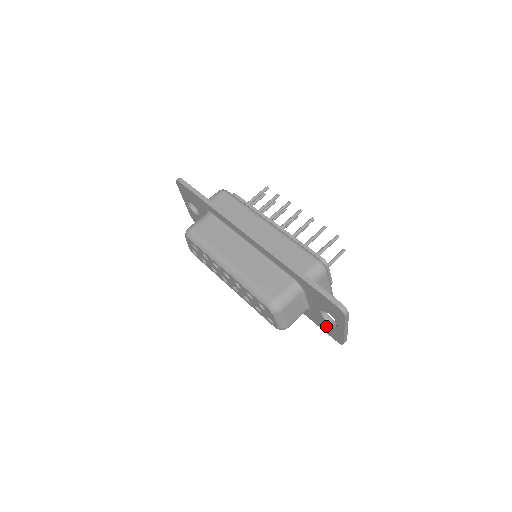
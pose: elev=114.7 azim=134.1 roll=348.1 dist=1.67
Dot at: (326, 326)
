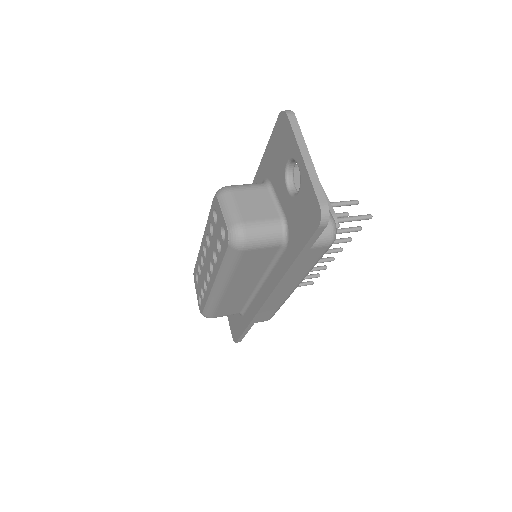
Dot at: (301, 214)
